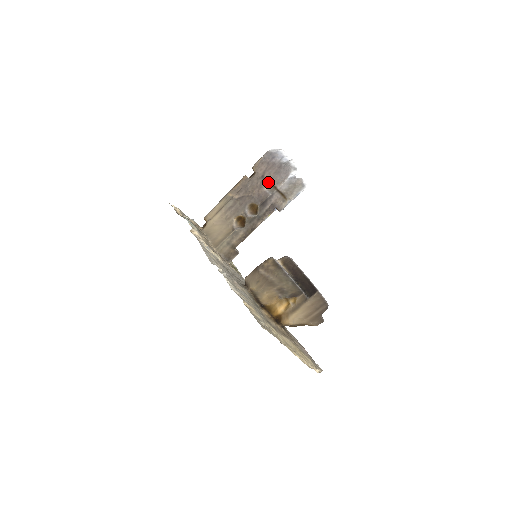
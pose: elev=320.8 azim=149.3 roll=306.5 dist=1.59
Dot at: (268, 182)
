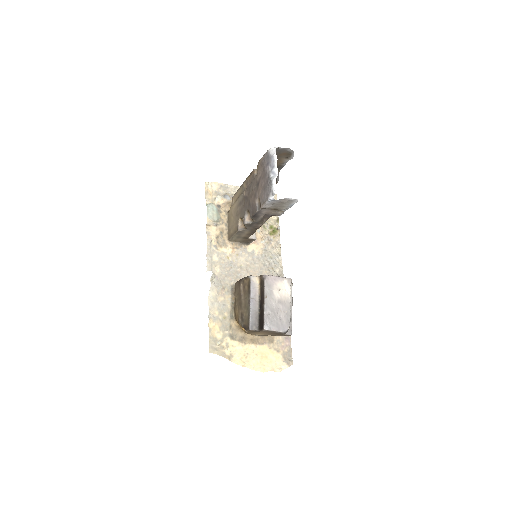
Dot at: (258, 195)
